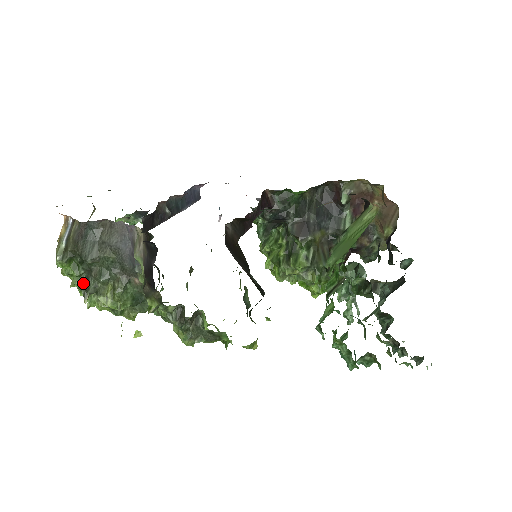
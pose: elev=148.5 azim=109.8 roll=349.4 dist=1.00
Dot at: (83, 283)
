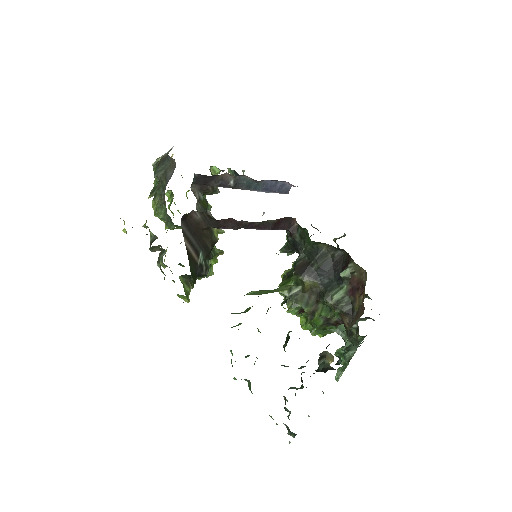
Dot at: (155, 187)
